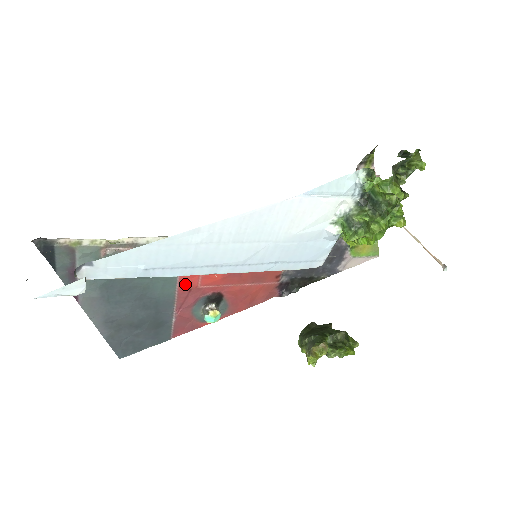
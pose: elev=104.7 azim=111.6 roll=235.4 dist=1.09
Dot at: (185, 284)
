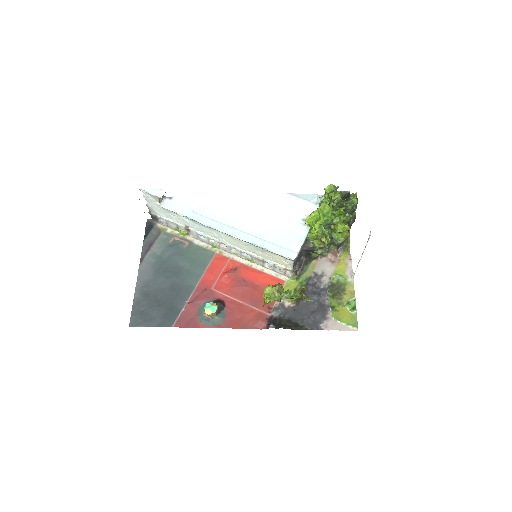
Dot at: (205, 282)
